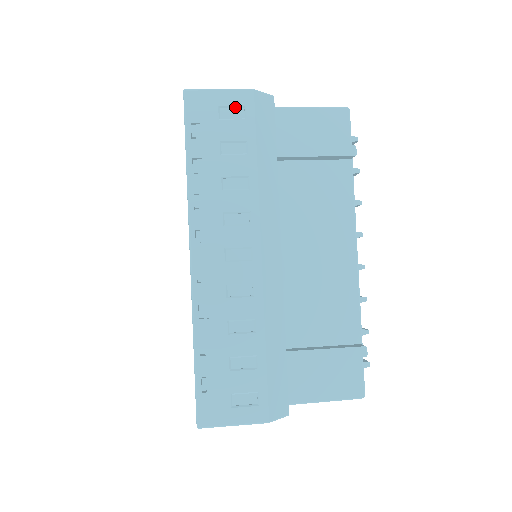
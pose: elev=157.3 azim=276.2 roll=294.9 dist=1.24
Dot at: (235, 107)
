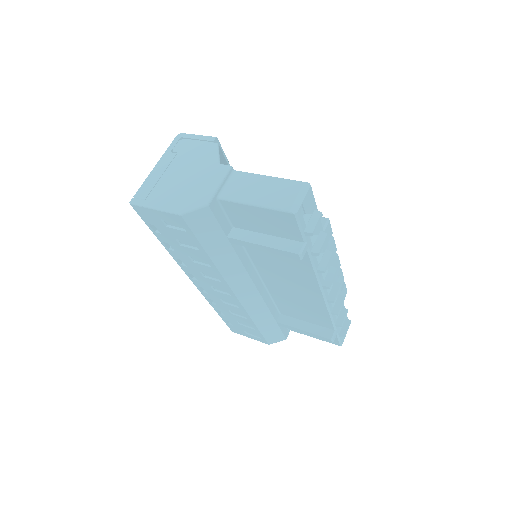
Dot at: (174, 222)
